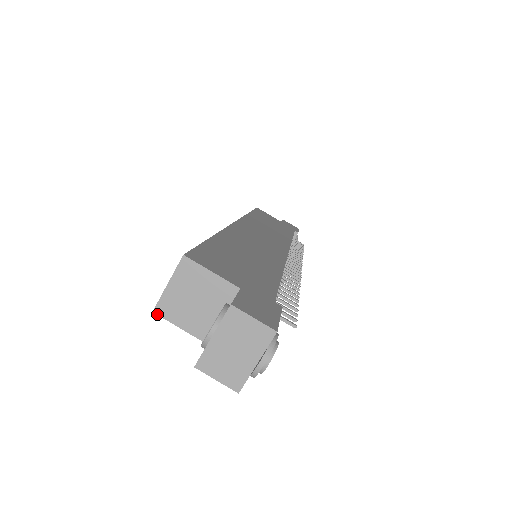
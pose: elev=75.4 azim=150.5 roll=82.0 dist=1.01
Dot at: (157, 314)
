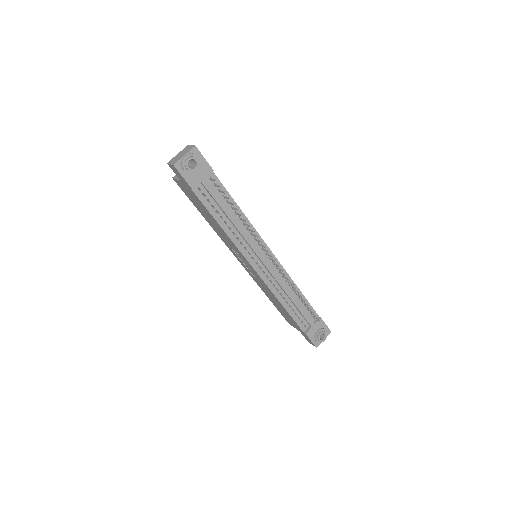
Dot at: (173, 178)
